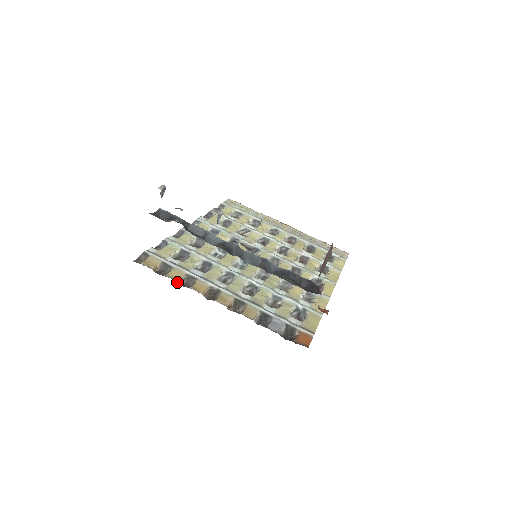
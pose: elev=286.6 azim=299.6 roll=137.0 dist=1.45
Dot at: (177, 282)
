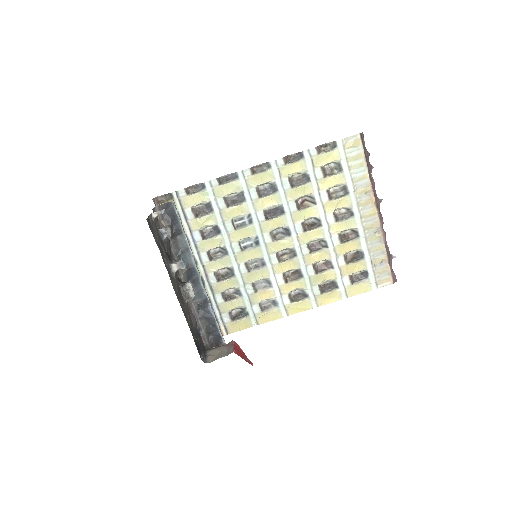
Dot at: occluded
